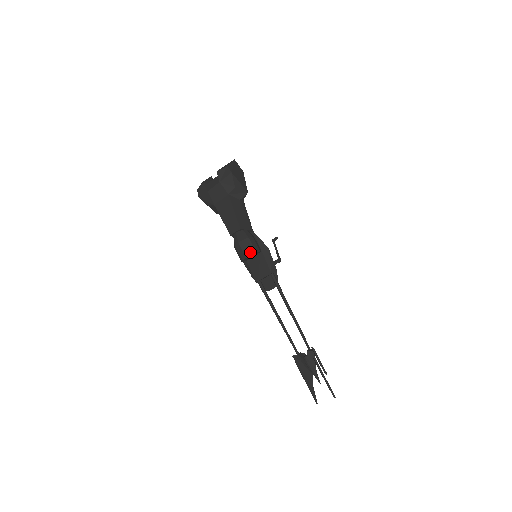
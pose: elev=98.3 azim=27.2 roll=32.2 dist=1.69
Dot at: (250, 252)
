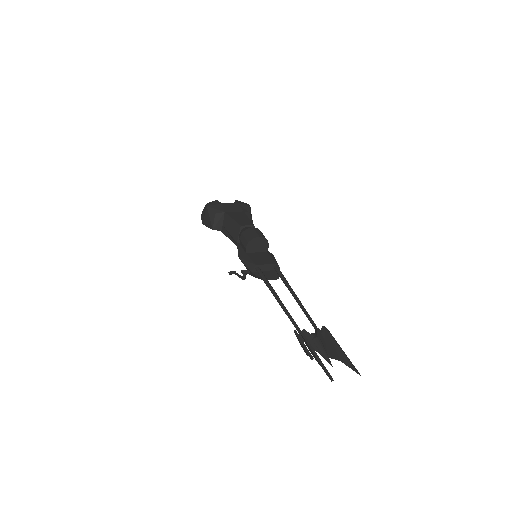
Dot at: (264, 236)
